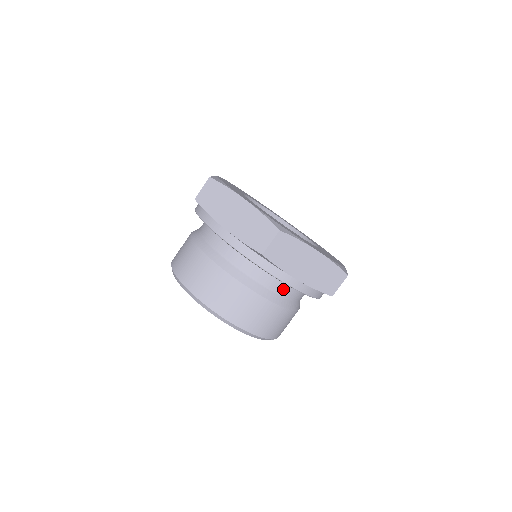
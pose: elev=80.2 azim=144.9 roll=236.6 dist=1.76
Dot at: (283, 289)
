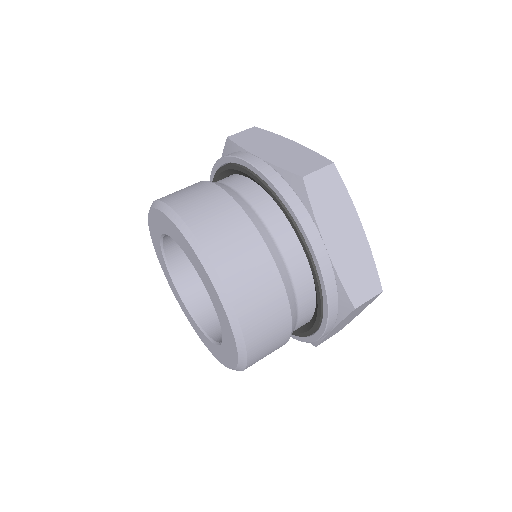
Dot at: (244, 189)
